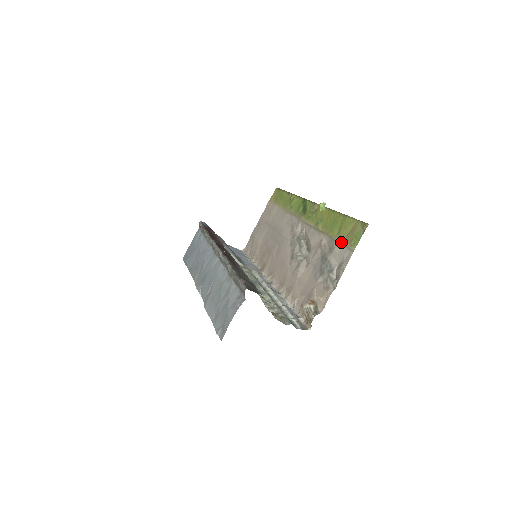
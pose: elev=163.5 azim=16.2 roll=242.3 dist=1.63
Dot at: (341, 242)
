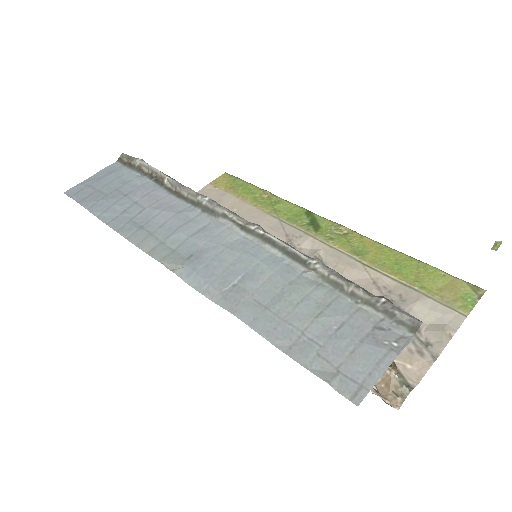
Dot at: (431, 296)
